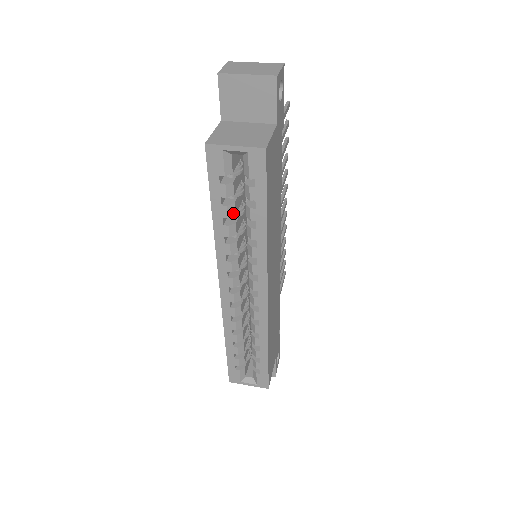
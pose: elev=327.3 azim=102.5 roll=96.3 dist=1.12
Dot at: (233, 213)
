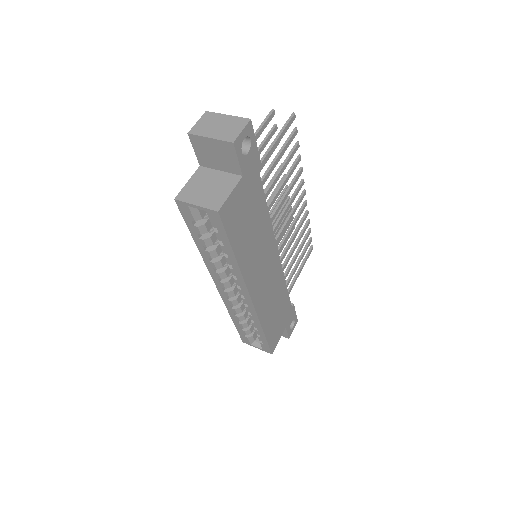
Dot at: (211, 243)
